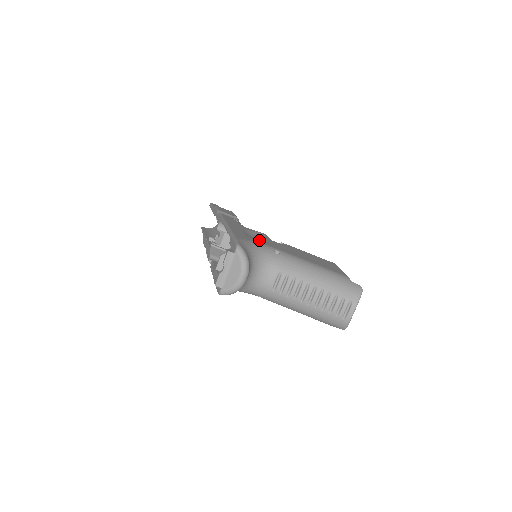
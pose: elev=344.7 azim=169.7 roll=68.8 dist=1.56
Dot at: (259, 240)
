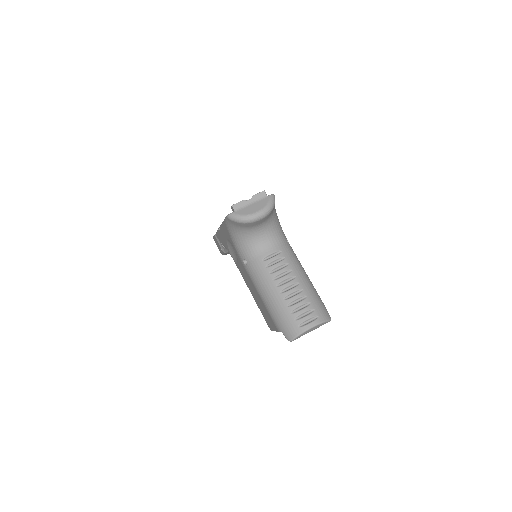
Dot at: occluded
